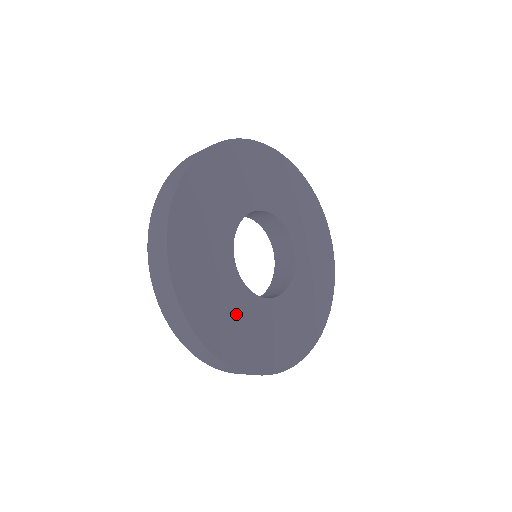
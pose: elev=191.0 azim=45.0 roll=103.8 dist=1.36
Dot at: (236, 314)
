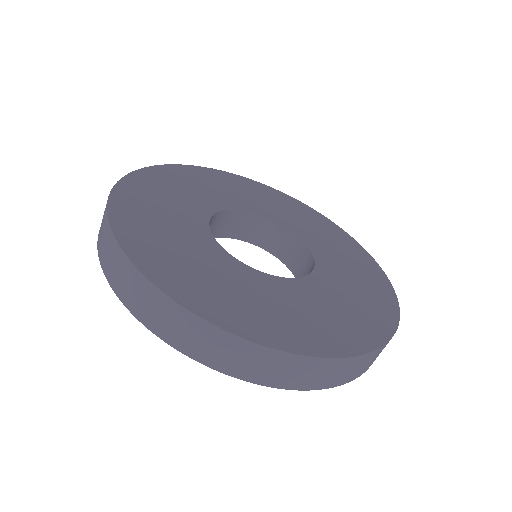
Dot at: (181, 242)
